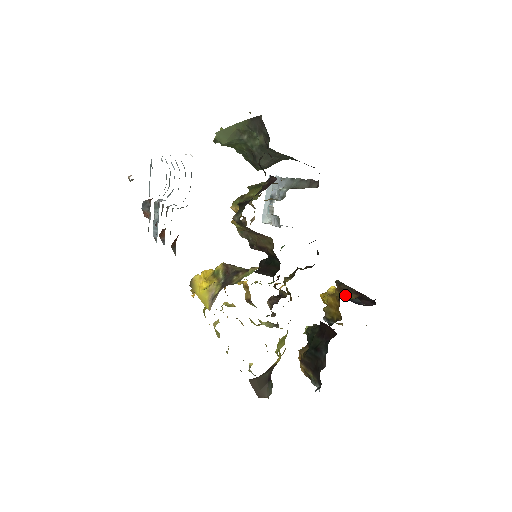
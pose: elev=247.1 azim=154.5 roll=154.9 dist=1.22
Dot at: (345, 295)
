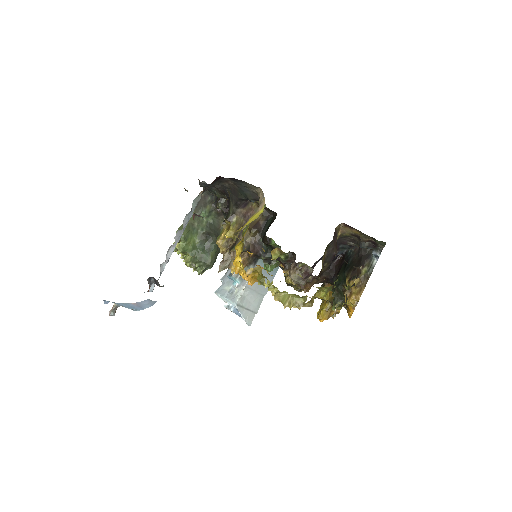
Dot at: occluded
